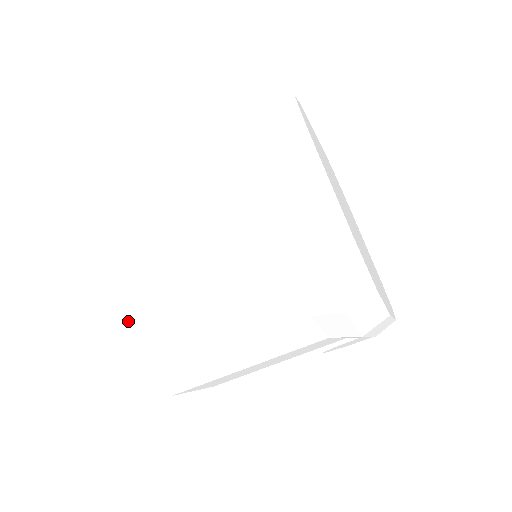
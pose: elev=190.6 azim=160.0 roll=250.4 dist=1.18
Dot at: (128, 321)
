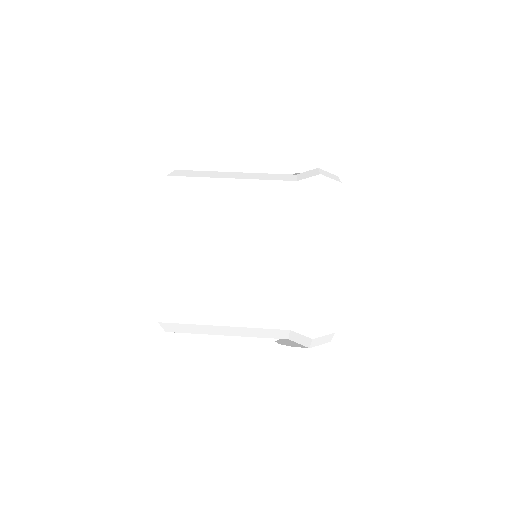
Dot at: (169, 282)
